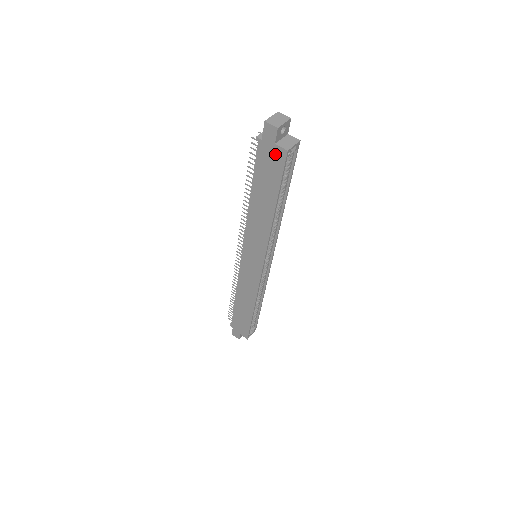
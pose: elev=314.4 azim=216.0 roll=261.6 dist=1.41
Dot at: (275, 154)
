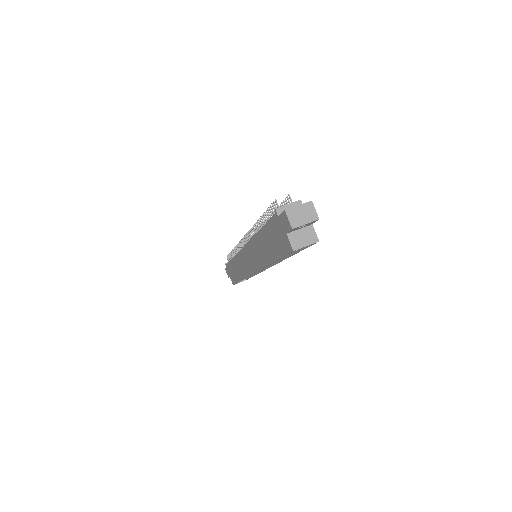
Dot at: (284, 238)
